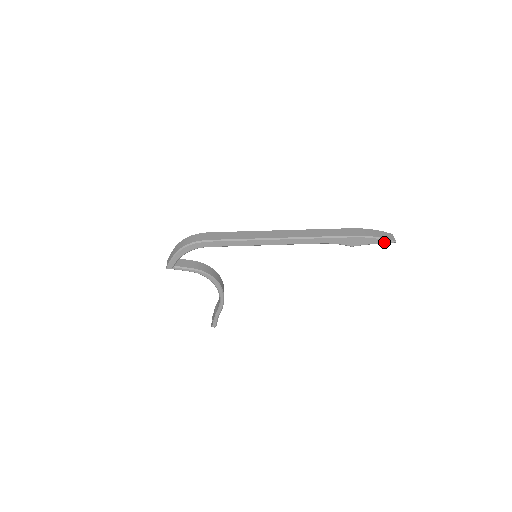
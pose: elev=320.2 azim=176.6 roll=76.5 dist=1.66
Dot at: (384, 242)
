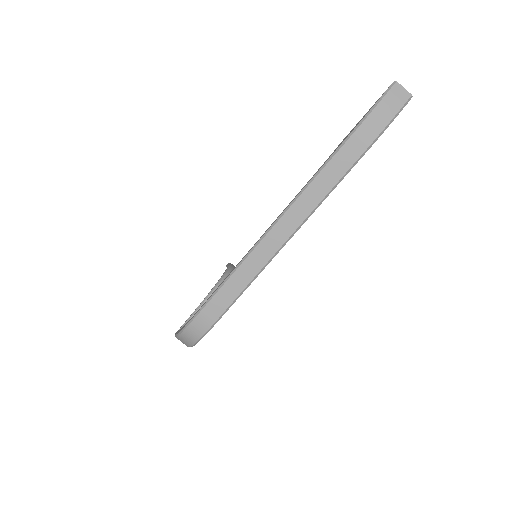
Dot at: (398, 113)
